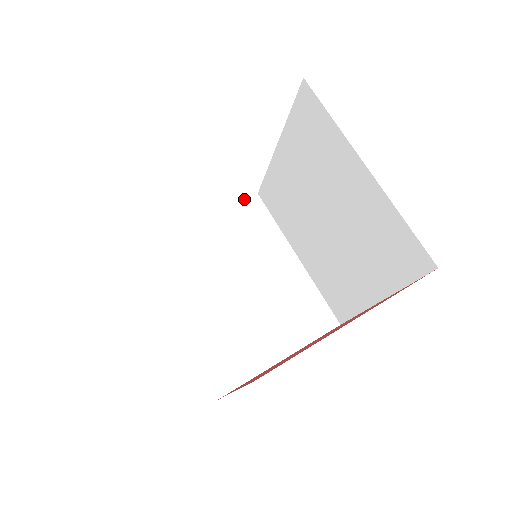
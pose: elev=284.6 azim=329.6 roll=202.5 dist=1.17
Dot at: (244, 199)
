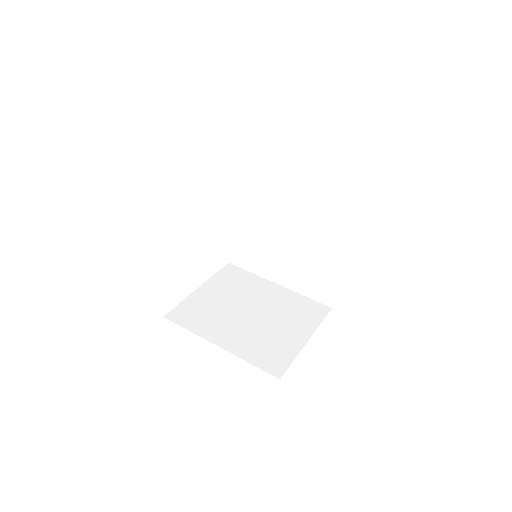
Dot at: occluded
